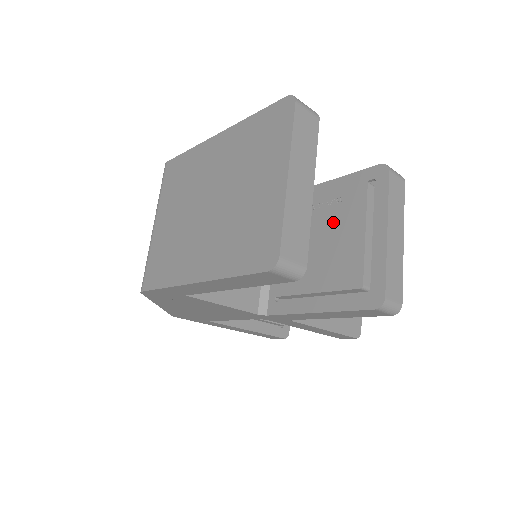
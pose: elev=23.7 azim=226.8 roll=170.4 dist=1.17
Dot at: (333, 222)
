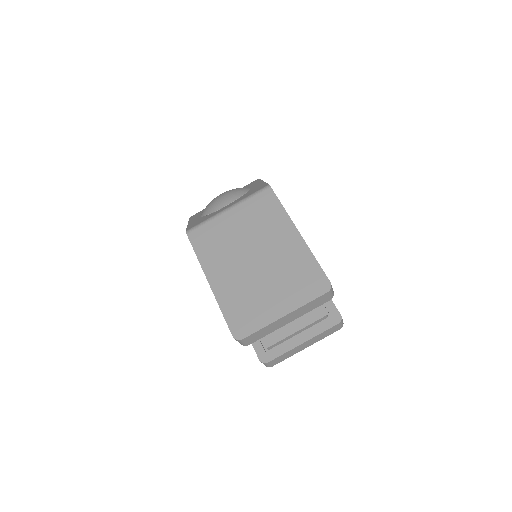
Dot at: occluded
